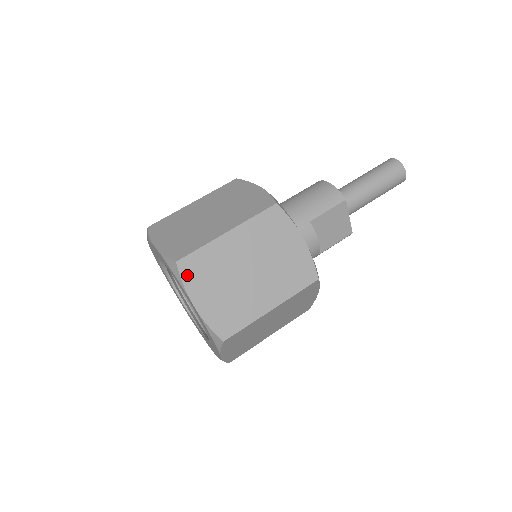
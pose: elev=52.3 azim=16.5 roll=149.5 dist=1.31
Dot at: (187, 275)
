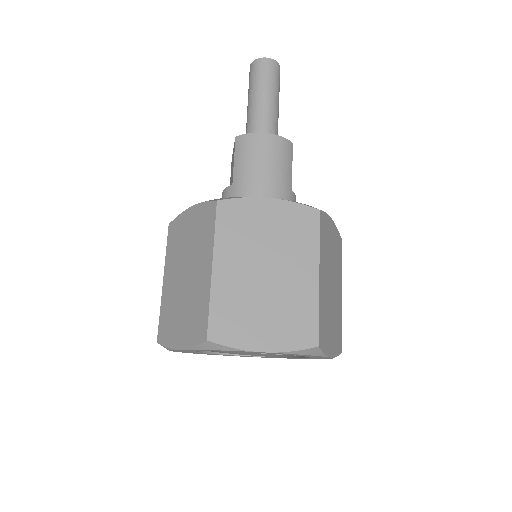
Dot at: (323, 345)
